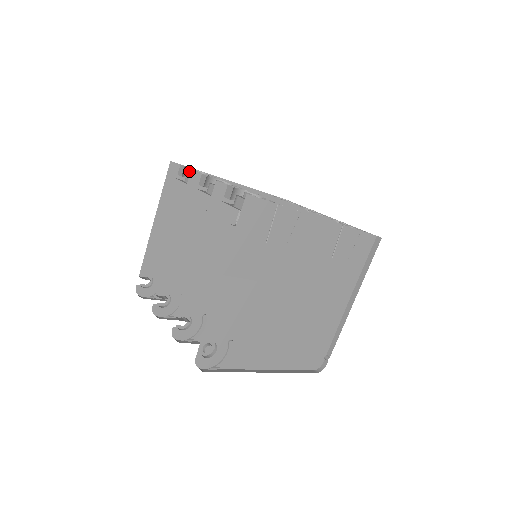
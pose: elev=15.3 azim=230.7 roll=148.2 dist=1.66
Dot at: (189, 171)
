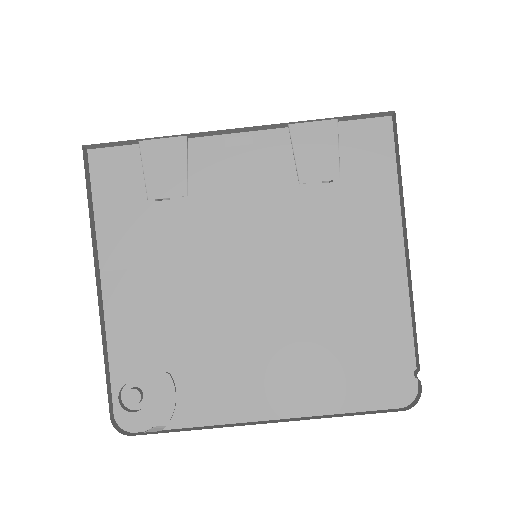
Dot at: occluded
